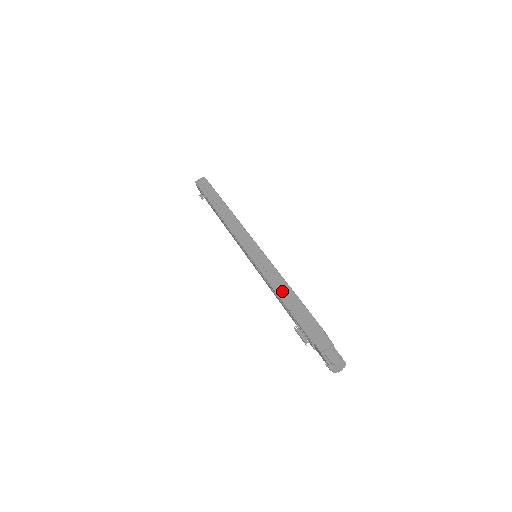
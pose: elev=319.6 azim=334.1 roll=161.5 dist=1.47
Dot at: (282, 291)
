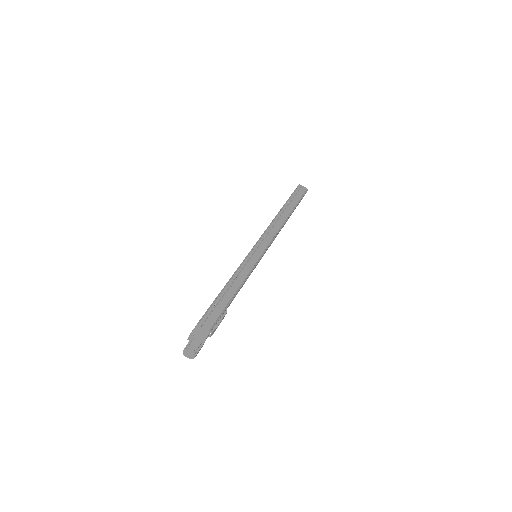
Dot at: occluded
